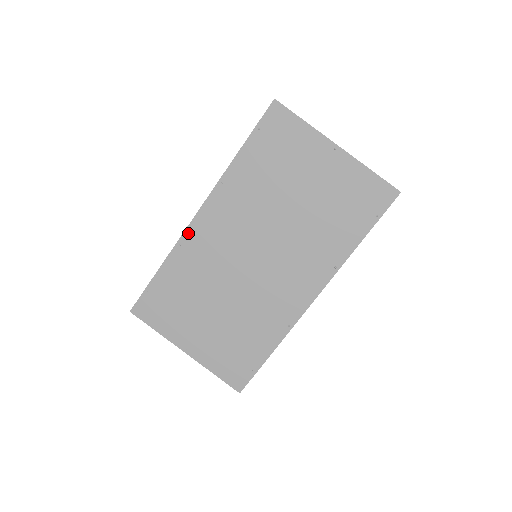
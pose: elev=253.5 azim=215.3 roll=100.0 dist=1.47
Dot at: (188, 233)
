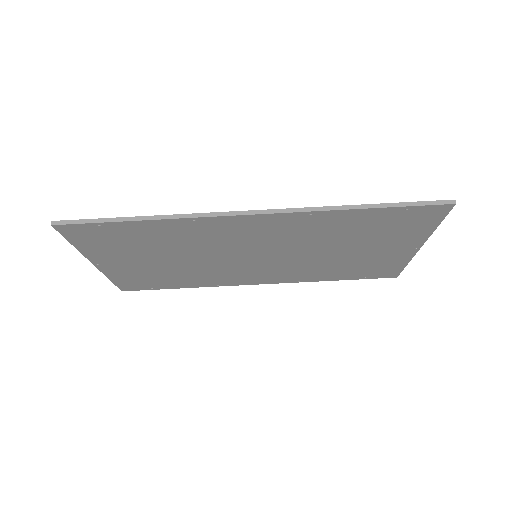
Dot at: (218, 219)
